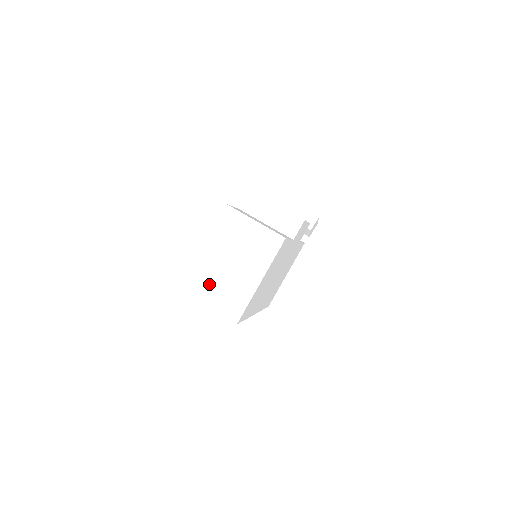
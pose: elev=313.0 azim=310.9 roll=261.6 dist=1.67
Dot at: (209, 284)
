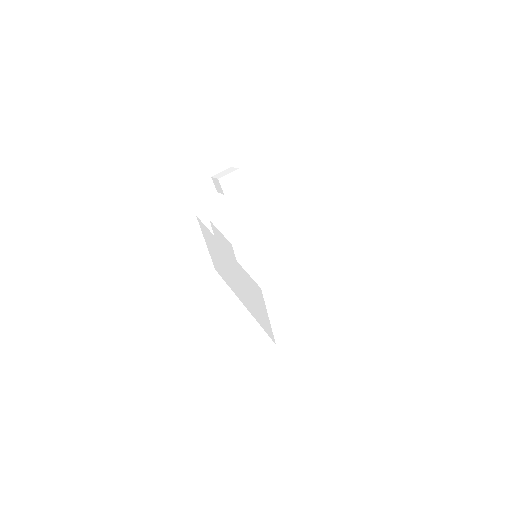
Dot at: (291, 324)
